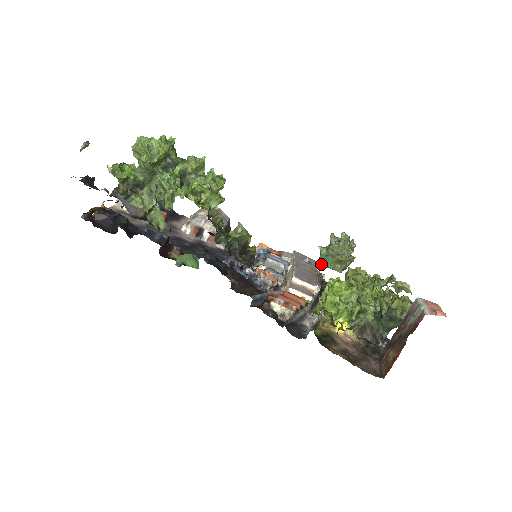
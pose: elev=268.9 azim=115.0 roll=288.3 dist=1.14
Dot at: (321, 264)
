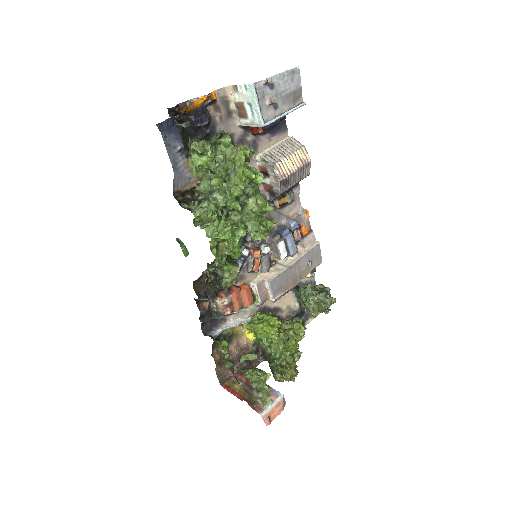
Dot at: (300, 289)
